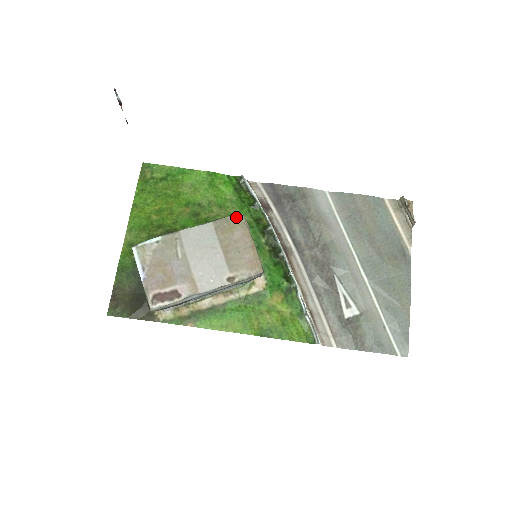
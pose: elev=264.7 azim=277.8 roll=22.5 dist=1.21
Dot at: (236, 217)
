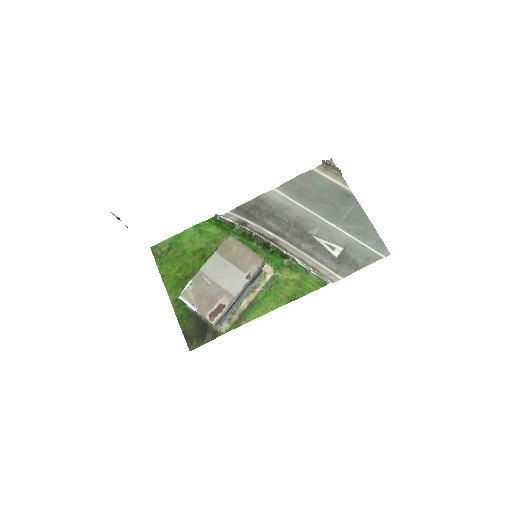
Dot at: (227, 239)
